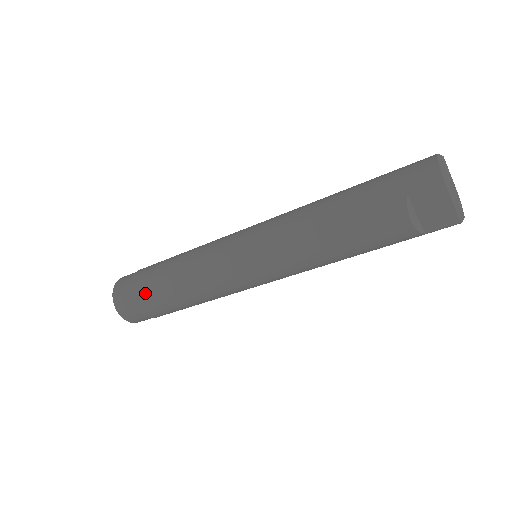
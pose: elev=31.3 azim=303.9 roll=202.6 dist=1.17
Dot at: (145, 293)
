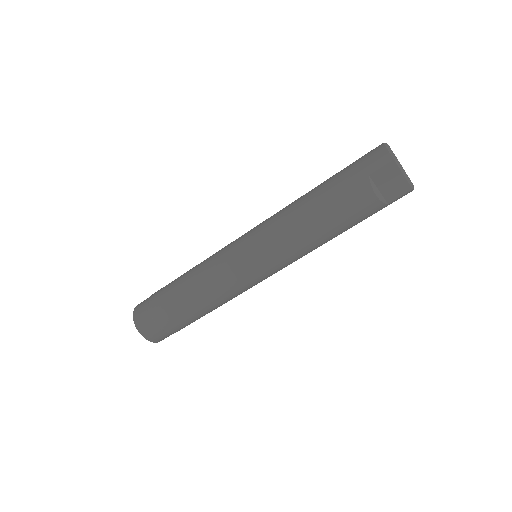
Dot at: (165, 309)
